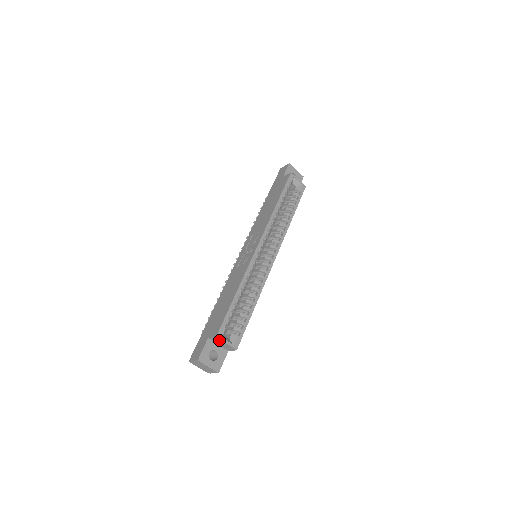
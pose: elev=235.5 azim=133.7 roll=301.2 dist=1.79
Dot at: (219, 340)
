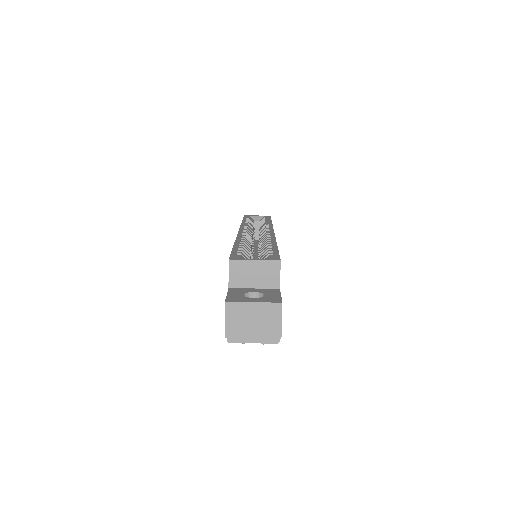
Dot at: (241, 267)
